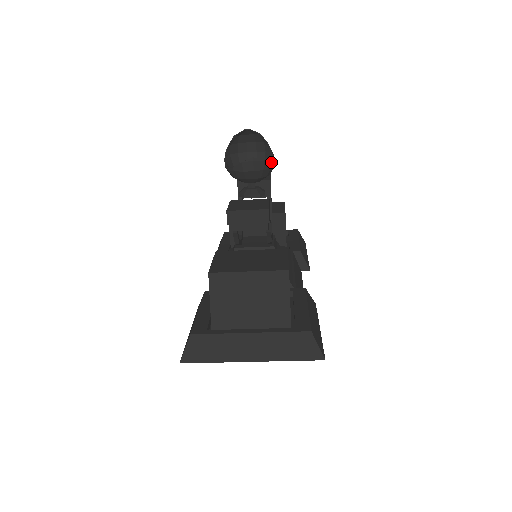
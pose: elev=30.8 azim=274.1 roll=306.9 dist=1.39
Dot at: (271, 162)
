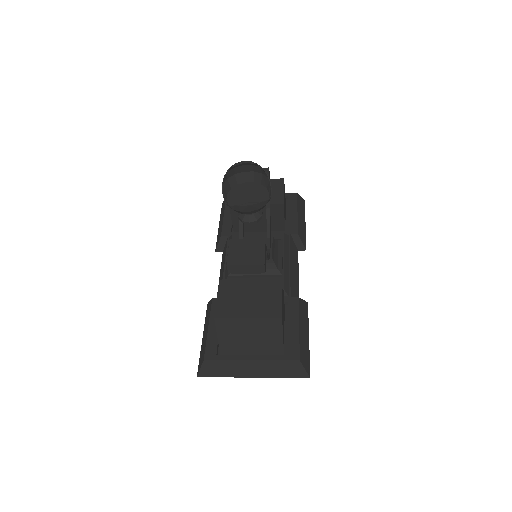
Dot at: (268, 187)
